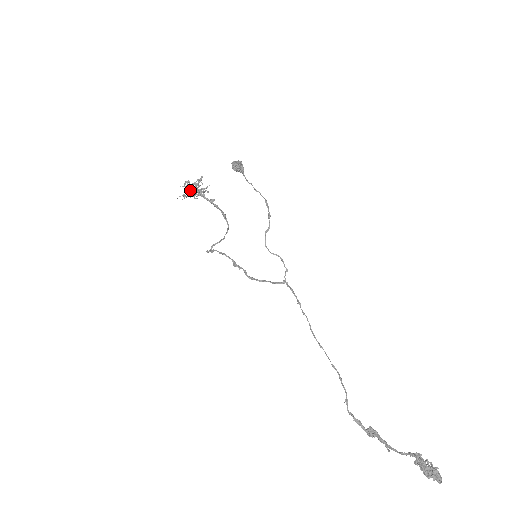
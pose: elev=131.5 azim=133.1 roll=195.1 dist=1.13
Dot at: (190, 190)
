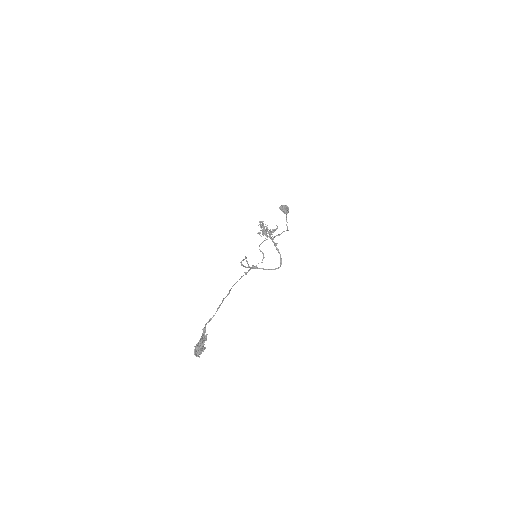
Dot at: occluded
